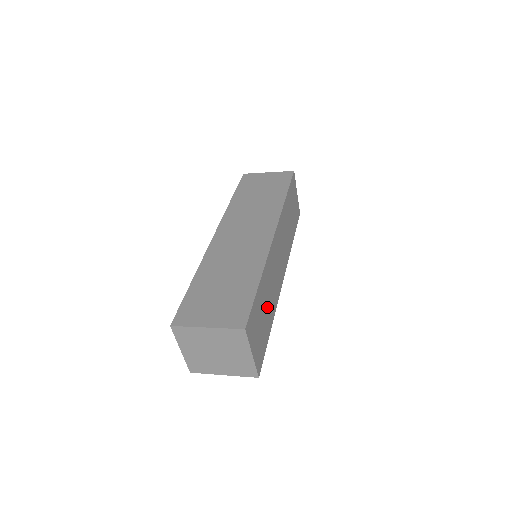
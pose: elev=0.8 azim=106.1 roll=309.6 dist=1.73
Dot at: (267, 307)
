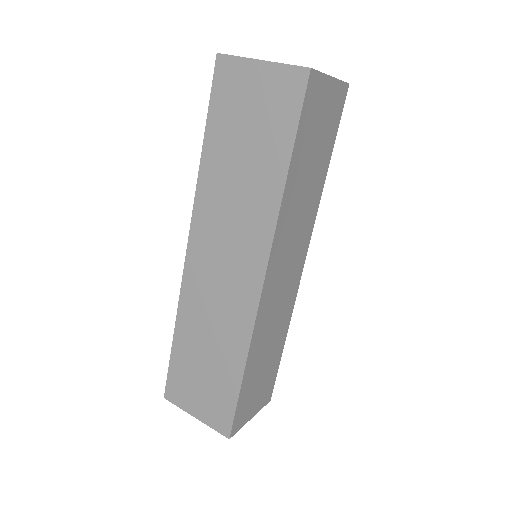
Dot at: (269, 352)
